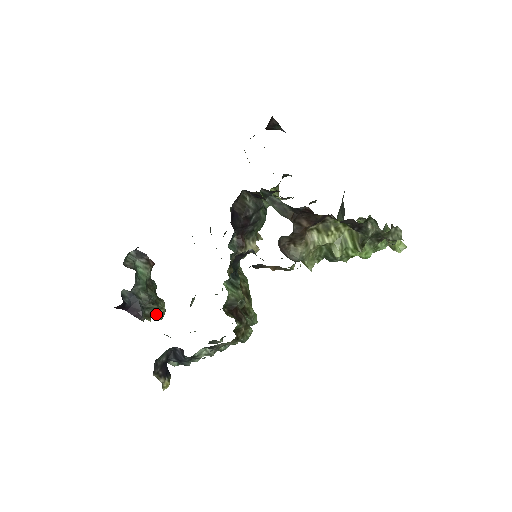
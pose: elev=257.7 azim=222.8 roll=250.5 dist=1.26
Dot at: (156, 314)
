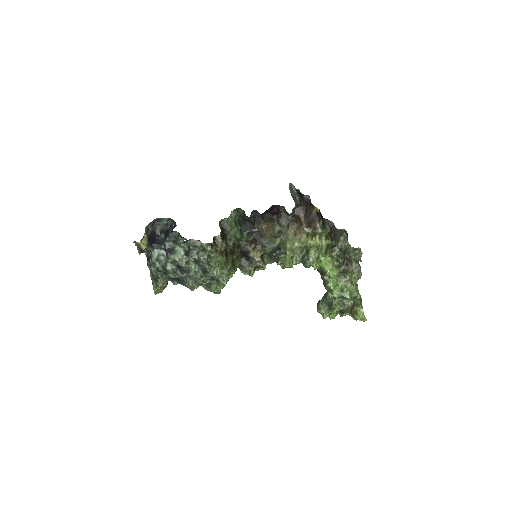
Dot at: (156, 283)
